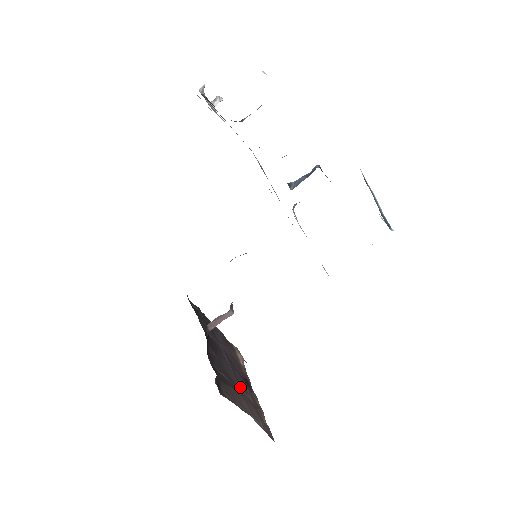
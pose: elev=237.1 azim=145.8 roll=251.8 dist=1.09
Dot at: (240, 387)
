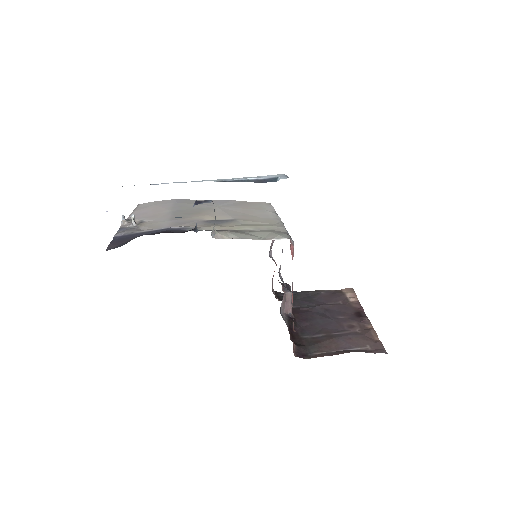
Dot at: (344, 329)
